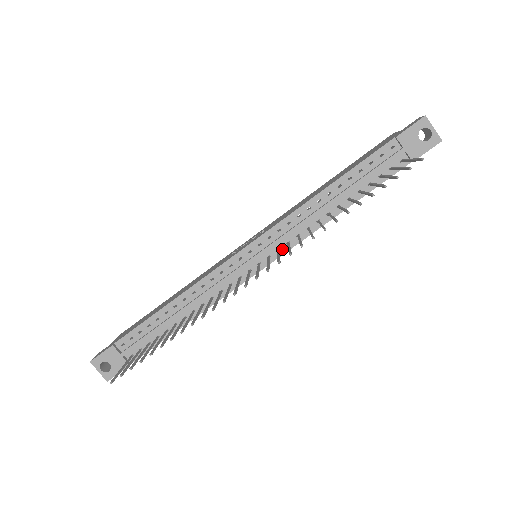
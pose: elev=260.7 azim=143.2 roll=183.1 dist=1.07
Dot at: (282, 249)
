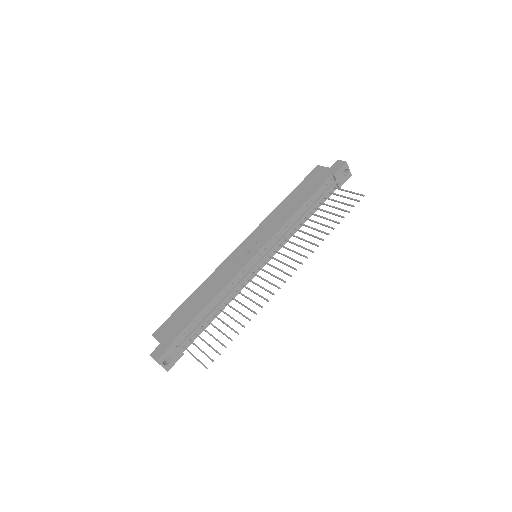
Dot at: (276, 250)
